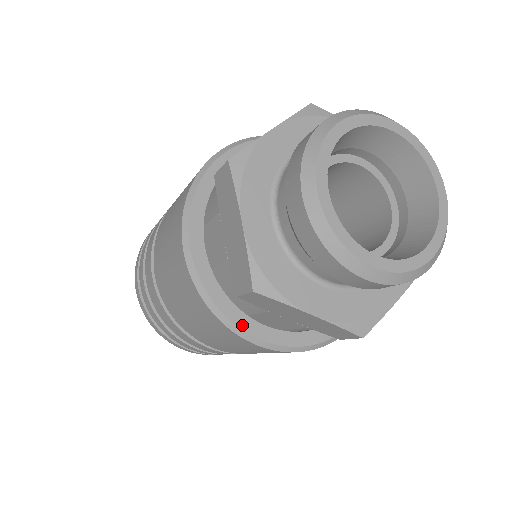
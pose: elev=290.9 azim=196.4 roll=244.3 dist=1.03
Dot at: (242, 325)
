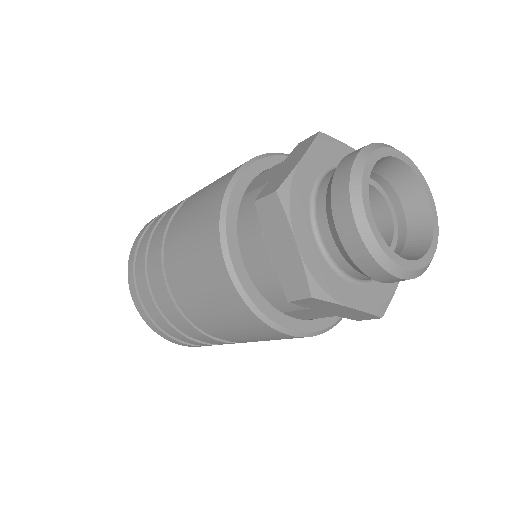
Dot at: (280, 322)
